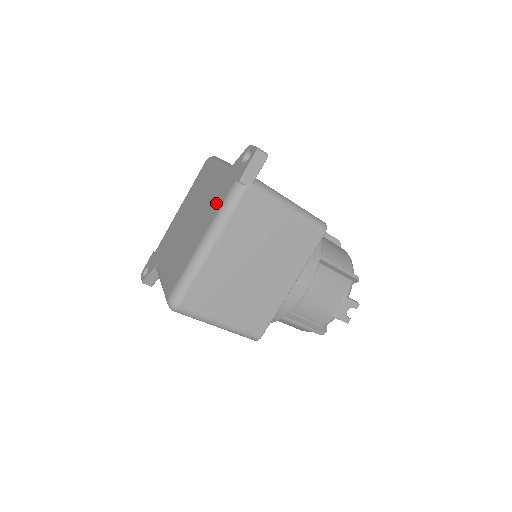
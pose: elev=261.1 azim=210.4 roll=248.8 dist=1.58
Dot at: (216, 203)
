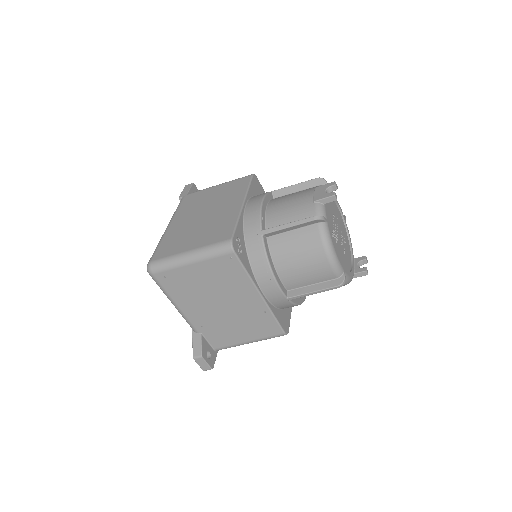
Dot at: occluded
